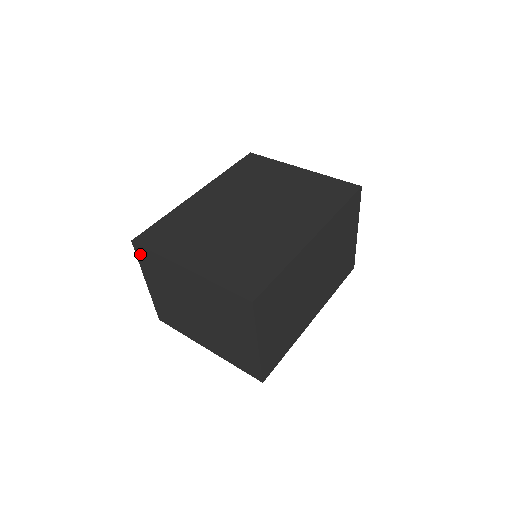
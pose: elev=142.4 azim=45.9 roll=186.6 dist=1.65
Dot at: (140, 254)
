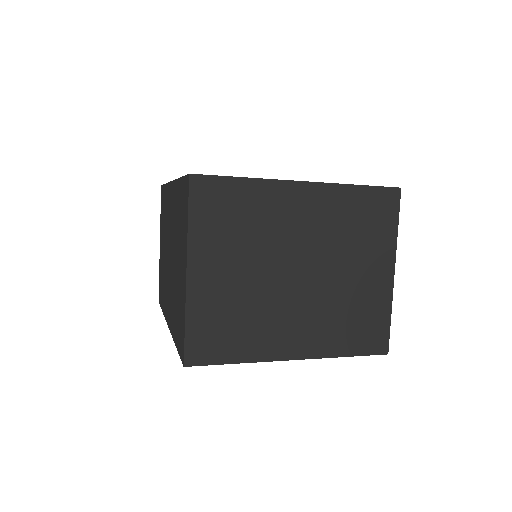
Dot at: (201, 197)
